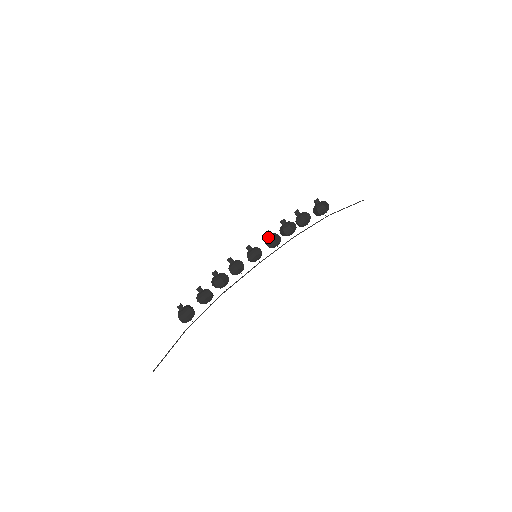
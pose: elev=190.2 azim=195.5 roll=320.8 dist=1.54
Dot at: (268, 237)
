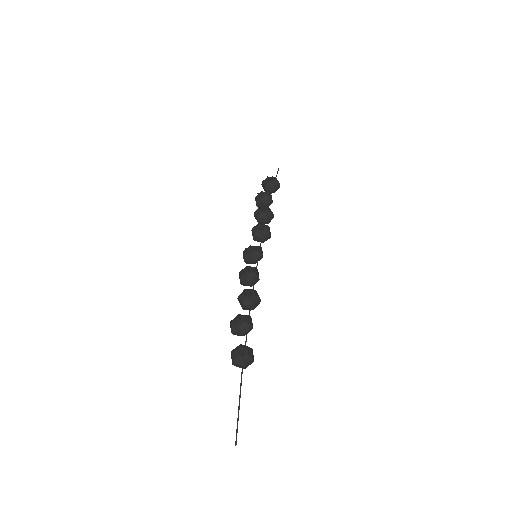
Dot at: (264, 231)
